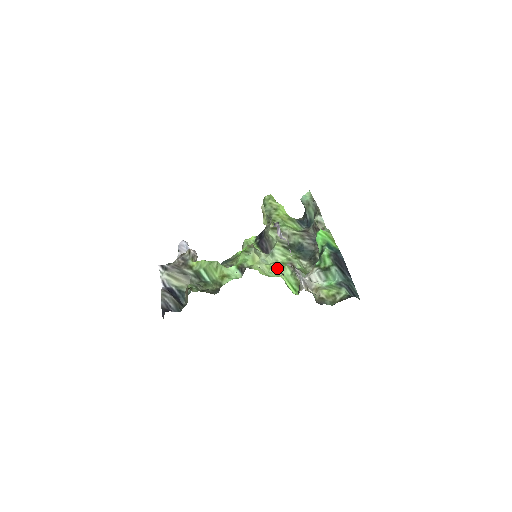
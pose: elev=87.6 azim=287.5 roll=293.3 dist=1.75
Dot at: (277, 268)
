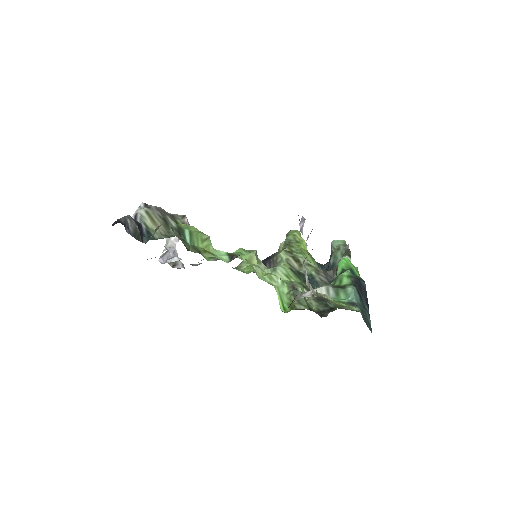
Dot at: (274, 278)
